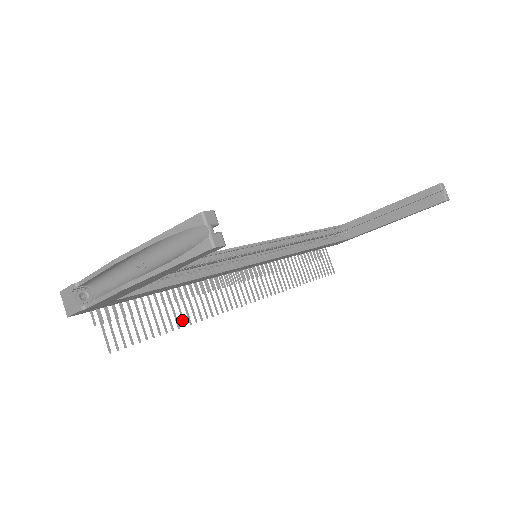
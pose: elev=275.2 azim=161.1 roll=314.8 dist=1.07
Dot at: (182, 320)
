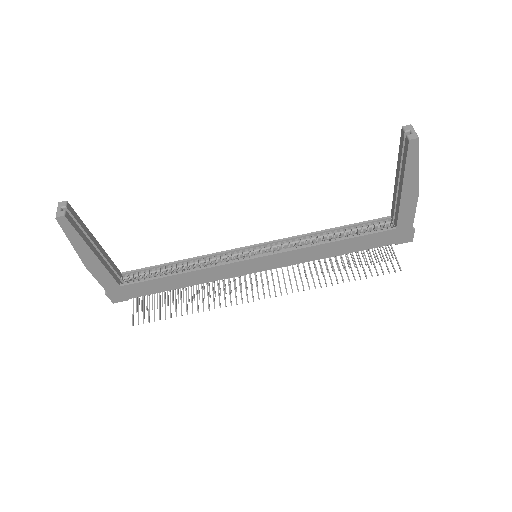
Dot at: (192, 309)
